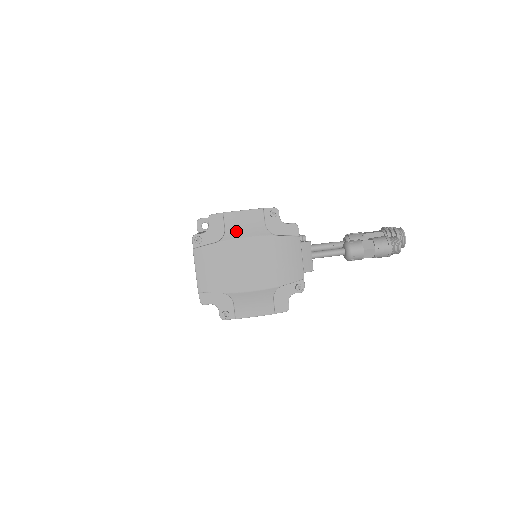
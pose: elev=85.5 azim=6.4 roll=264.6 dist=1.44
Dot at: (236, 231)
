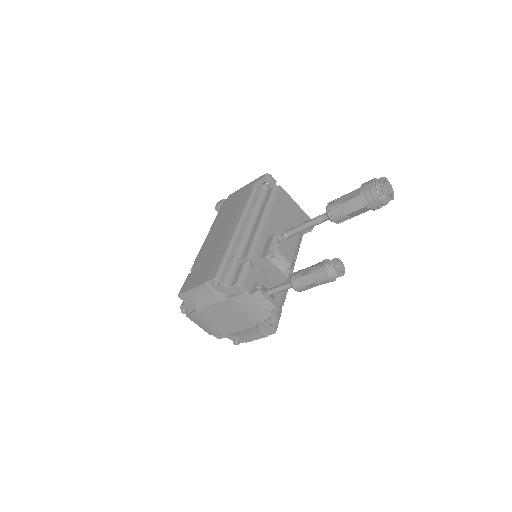
Dot at: (201, 302)
